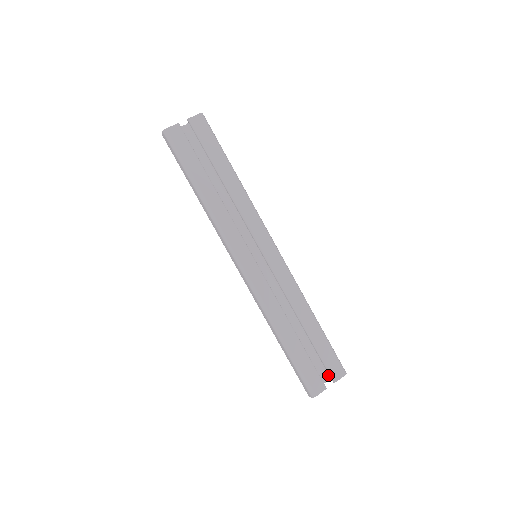
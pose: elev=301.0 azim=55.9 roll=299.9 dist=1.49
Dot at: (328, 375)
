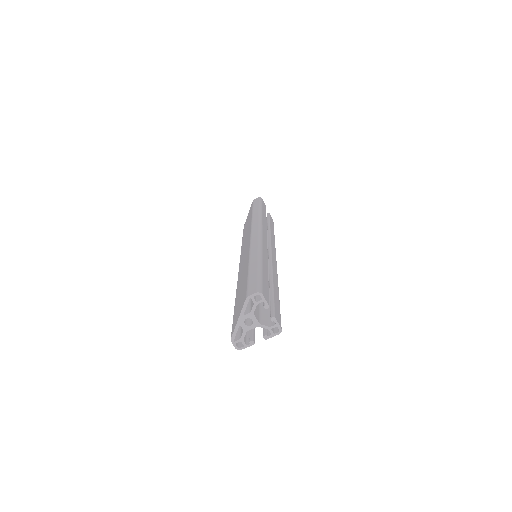
Dot at: occluded
